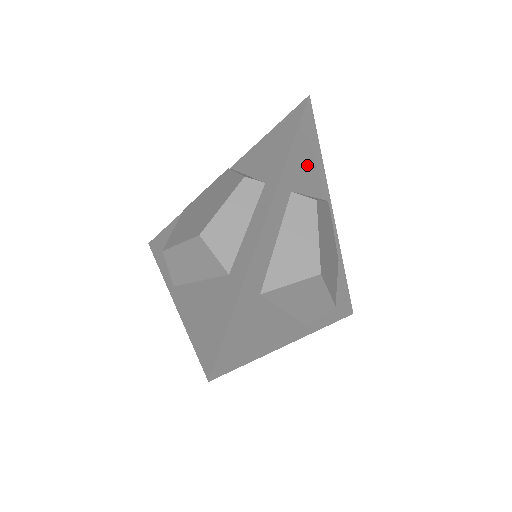
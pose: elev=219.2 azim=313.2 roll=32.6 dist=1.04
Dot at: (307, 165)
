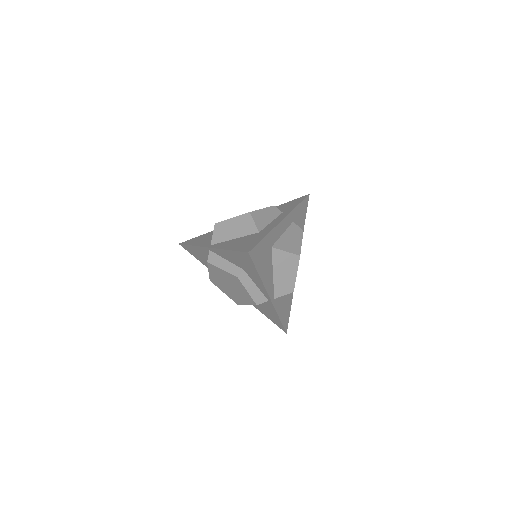
Dot at: (300, 220)
